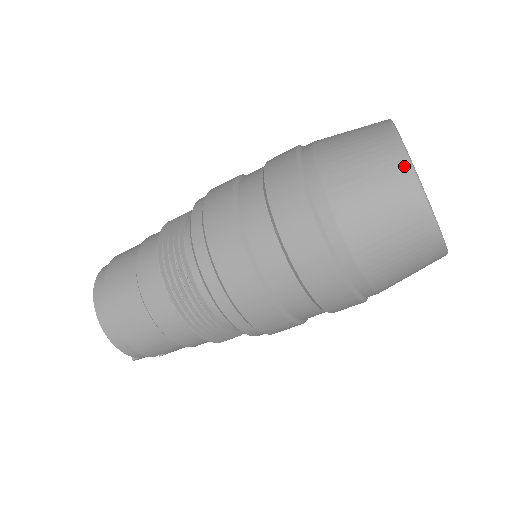
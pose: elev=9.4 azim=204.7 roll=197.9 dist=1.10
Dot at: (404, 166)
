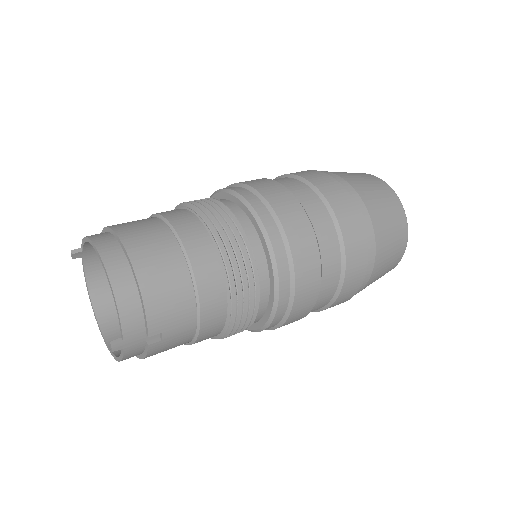
Dot at: (381, 180)
